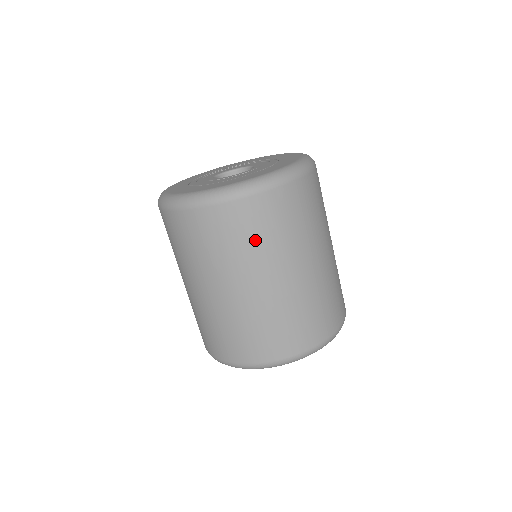
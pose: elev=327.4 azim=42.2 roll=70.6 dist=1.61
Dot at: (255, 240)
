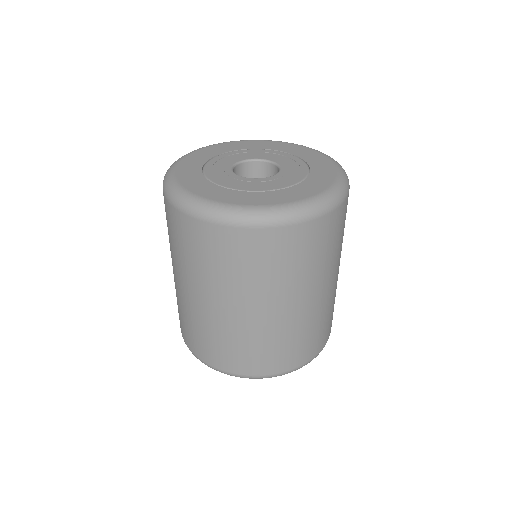
Dot at: (193, 257)
